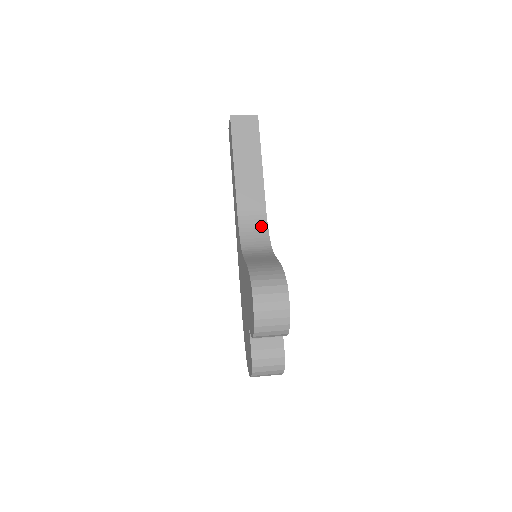
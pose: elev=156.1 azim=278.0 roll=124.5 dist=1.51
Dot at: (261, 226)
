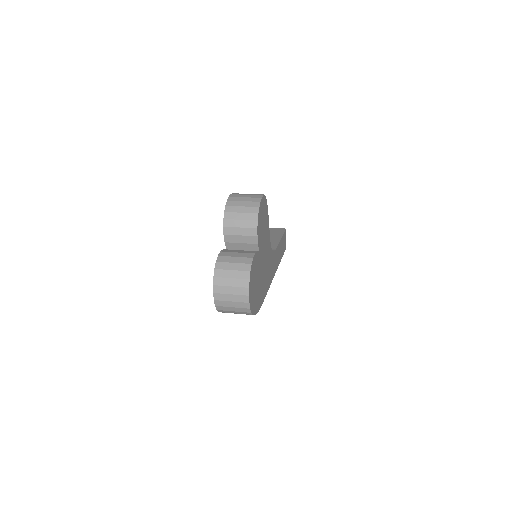
Dot at: occluded
